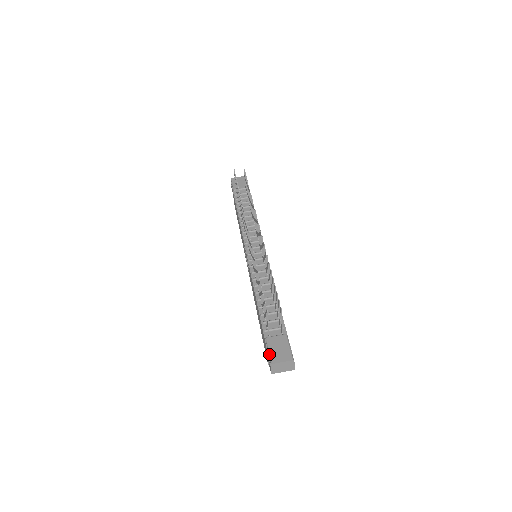
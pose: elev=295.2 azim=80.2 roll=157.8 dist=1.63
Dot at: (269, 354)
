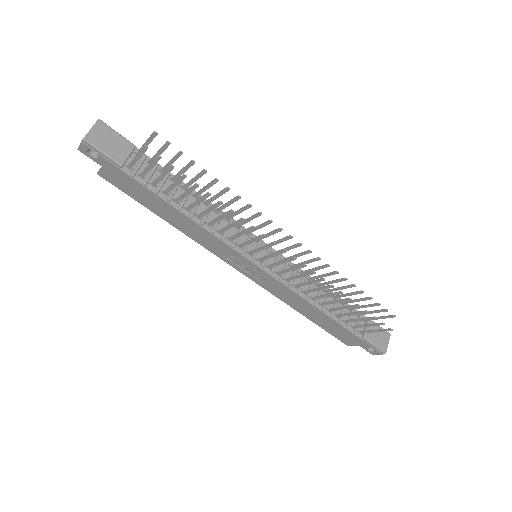
Dot at: (378, 348)
